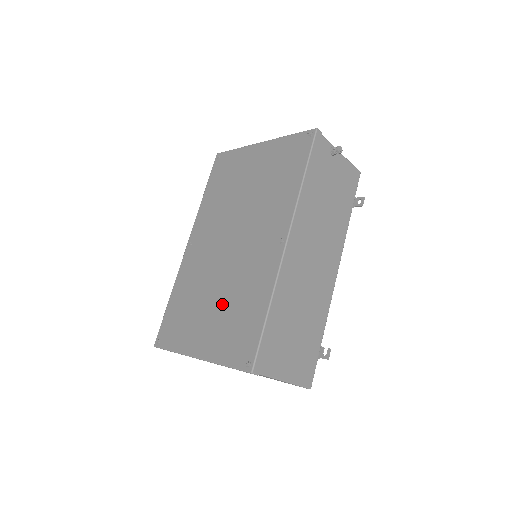
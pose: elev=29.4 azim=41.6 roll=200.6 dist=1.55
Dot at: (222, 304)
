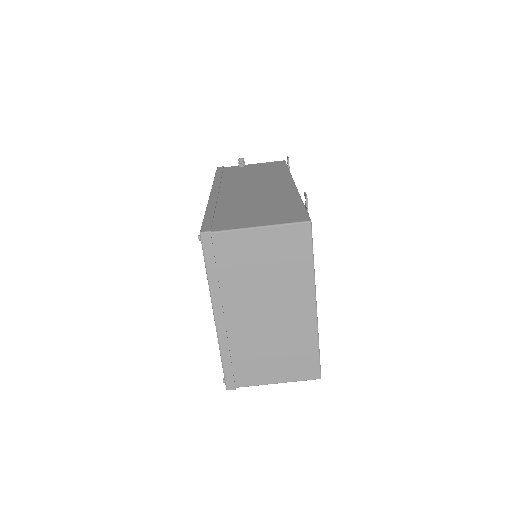
Dot at: occluded
